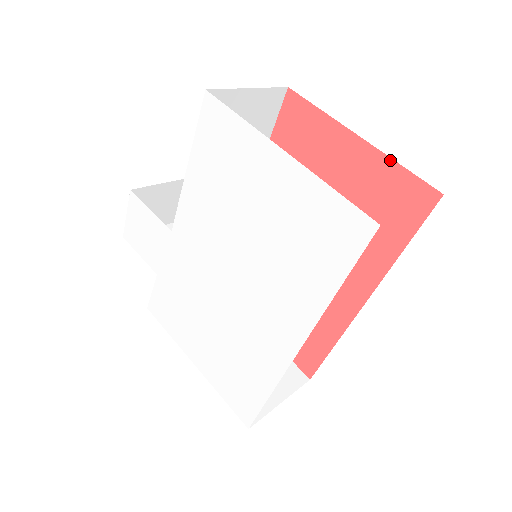
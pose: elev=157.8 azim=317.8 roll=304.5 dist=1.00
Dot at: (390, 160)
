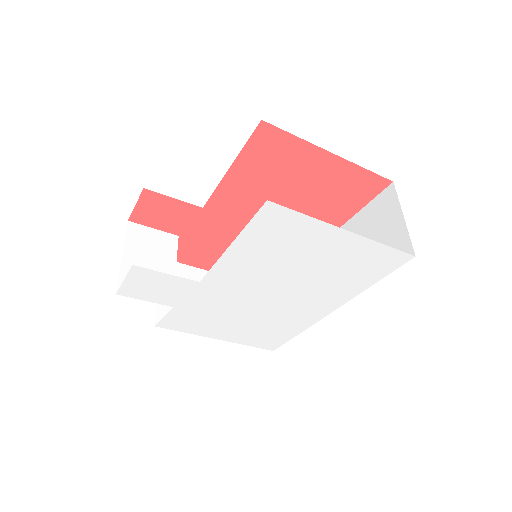
Dot at: (357, 166)
